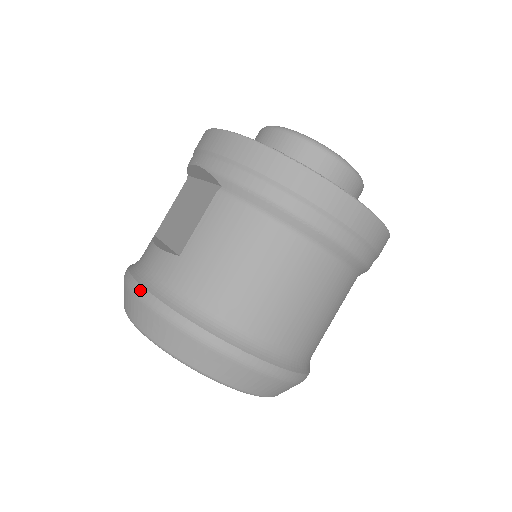
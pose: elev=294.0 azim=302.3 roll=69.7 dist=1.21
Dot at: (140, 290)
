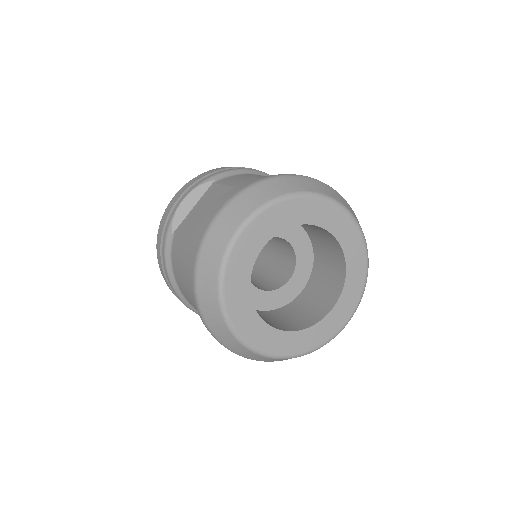
Dot at: (236, 193)
